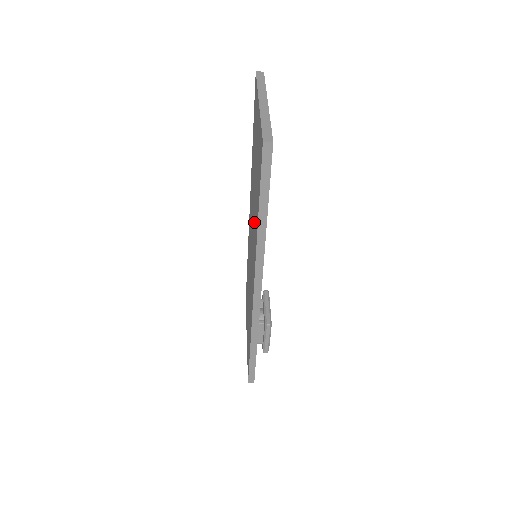
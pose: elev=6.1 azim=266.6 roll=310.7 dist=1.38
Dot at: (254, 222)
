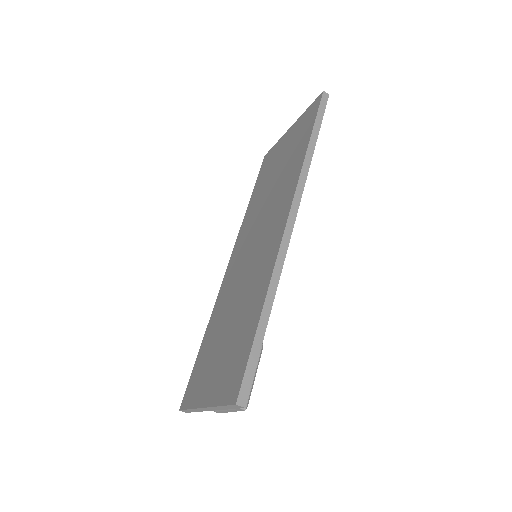
Dot at: (280, 187)
